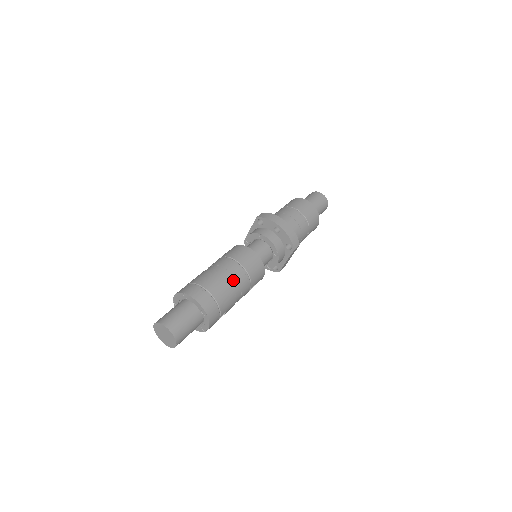
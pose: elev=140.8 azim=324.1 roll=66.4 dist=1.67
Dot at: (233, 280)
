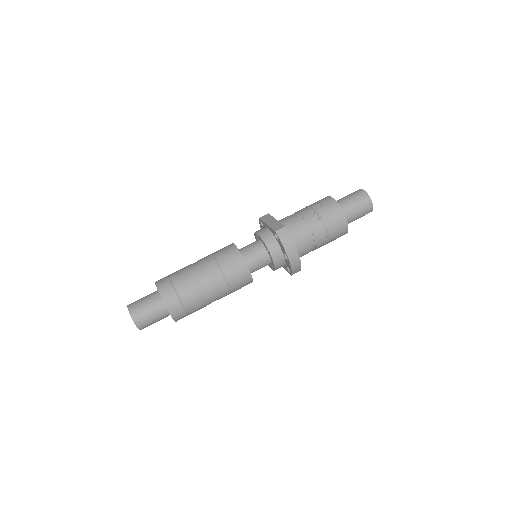
Dot at: (213, 296)
